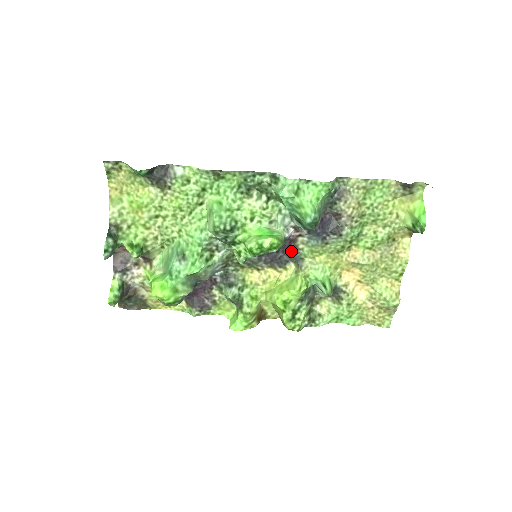
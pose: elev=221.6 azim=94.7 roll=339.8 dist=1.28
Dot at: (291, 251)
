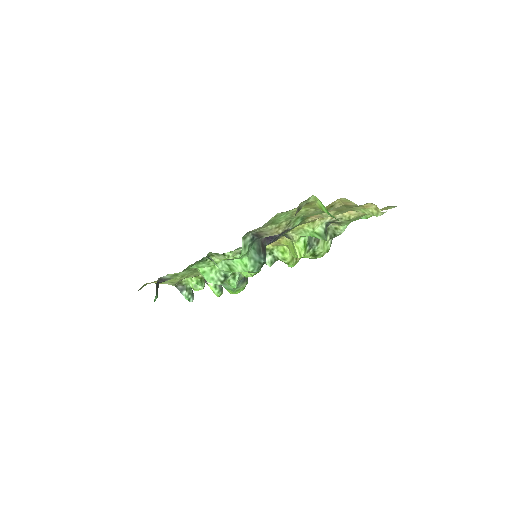
Dot at: occluded
